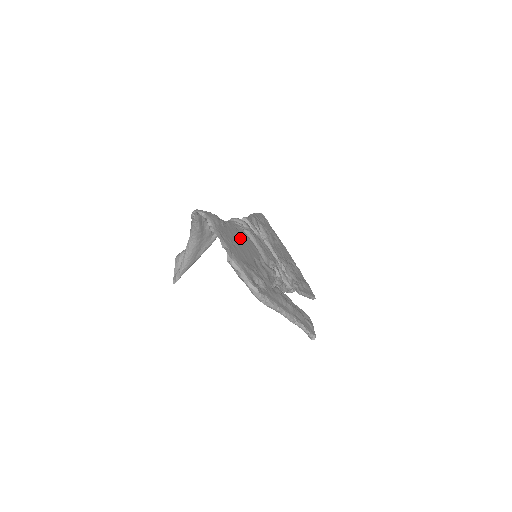
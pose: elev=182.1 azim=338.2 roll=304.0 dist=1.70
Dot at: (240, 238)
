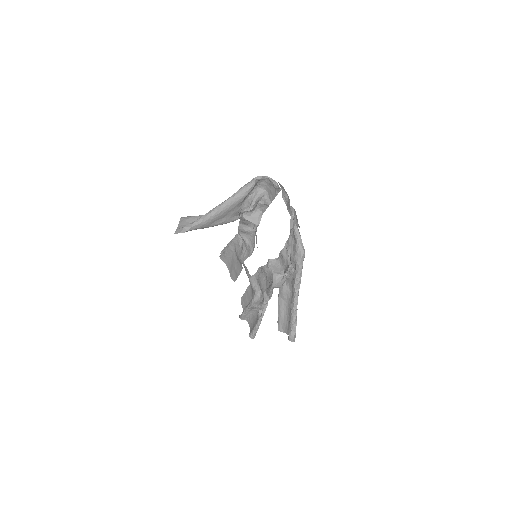
Dot at: occluded
